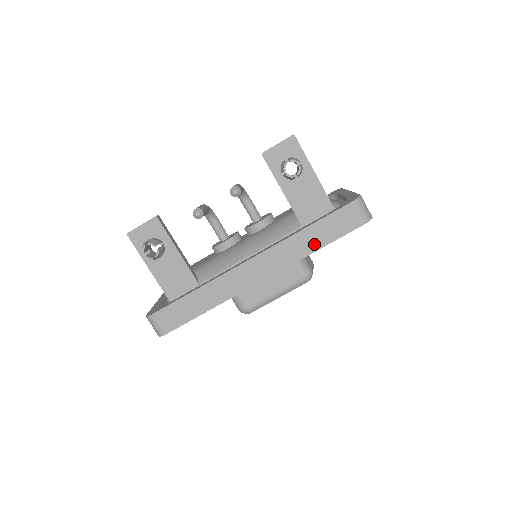
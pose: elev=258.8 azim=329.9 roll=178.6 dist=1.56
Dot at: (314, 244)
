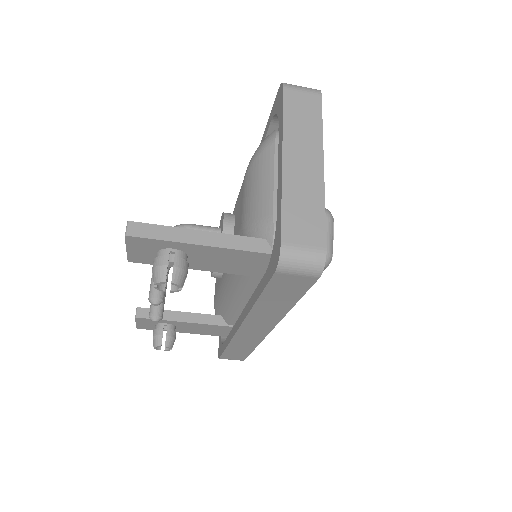
Dot at: (283, 305)
